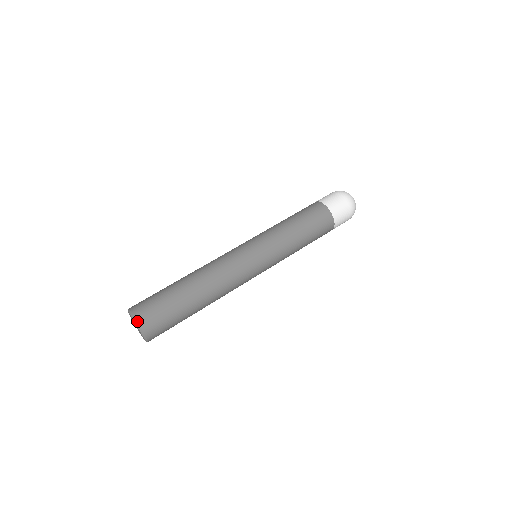
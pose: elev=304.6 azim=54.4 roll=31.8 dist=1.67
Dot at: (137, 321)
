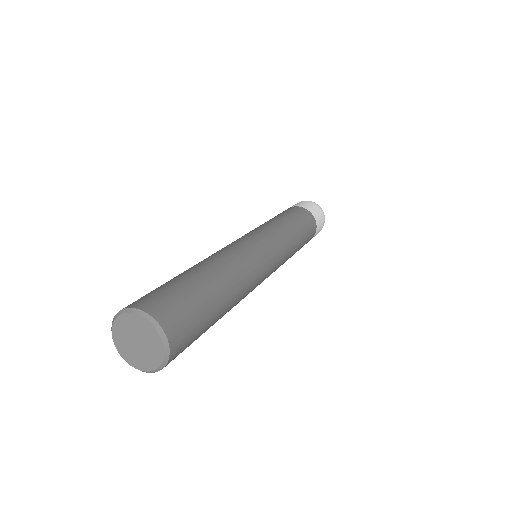
Dot at: (124, 308)
